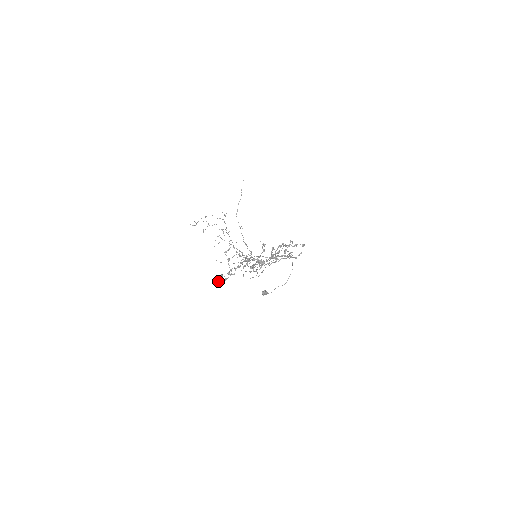
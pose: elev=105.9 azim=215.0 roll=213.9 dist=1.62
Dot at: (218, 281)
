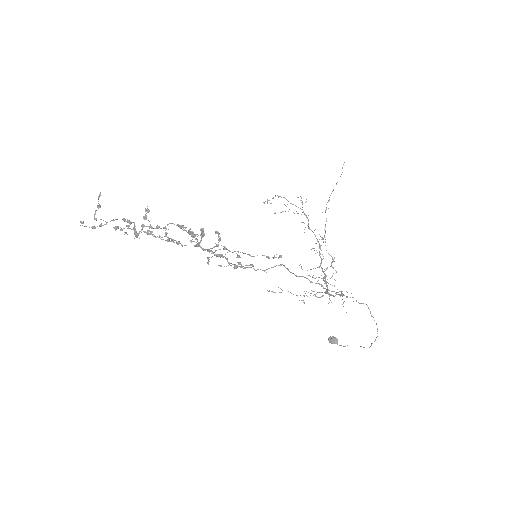
Dot at: occluded
